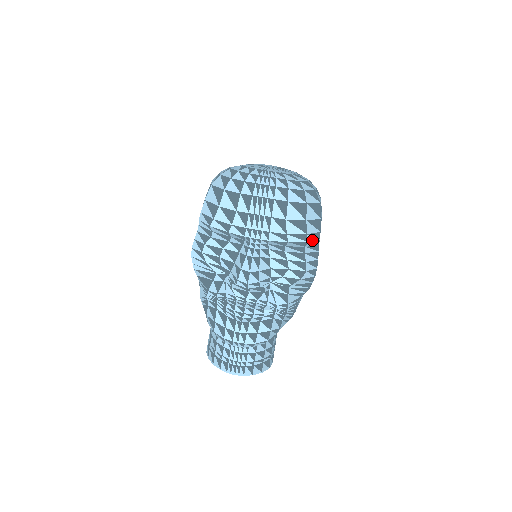
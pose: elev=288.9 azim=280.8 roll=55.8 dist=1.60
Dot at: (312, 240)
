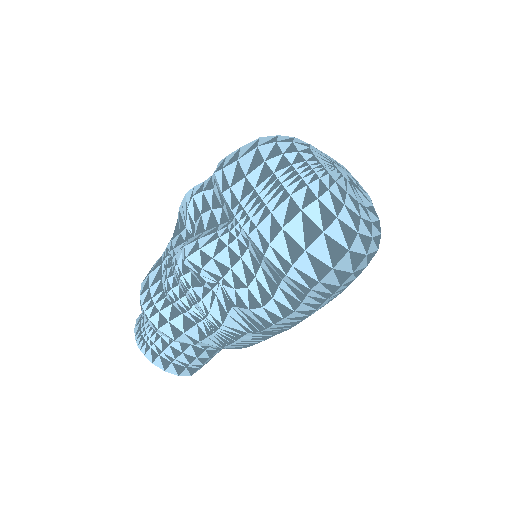
Dot at: (296, 279)
